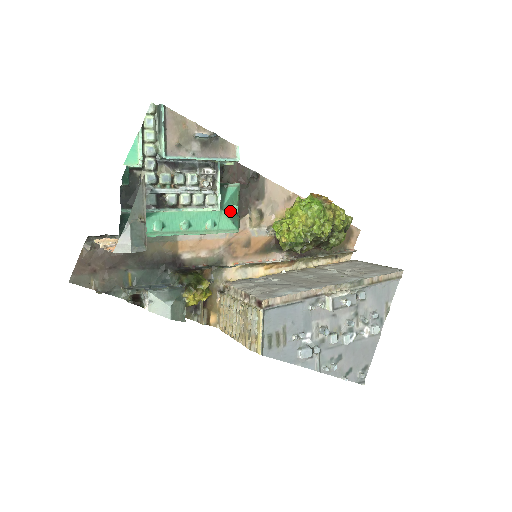
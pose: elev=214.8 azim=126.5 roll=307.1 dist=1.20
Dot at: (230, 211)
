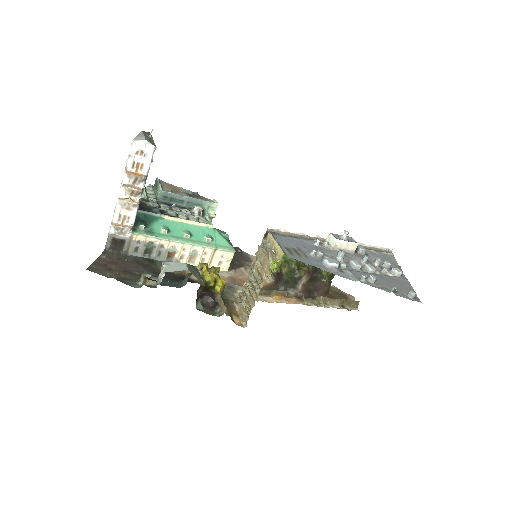
Dot at: (222, 235)
